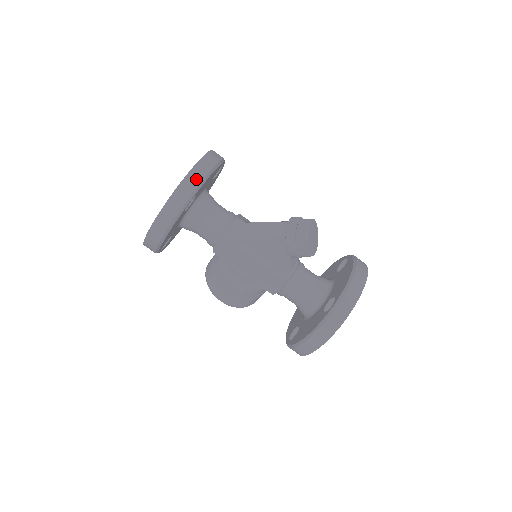
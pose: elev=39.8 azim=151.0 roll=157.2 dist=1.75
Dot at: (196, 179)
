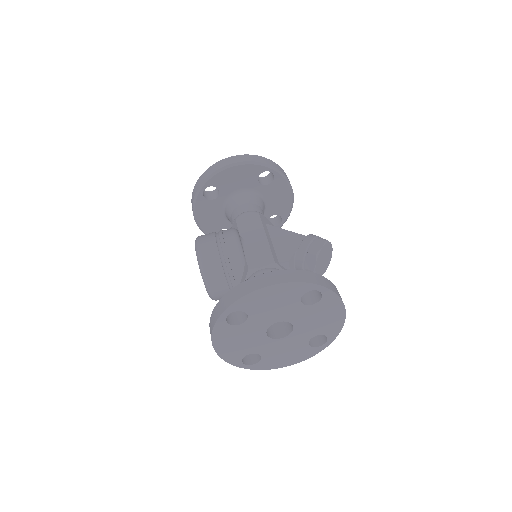
Dot at: (285, 174)
